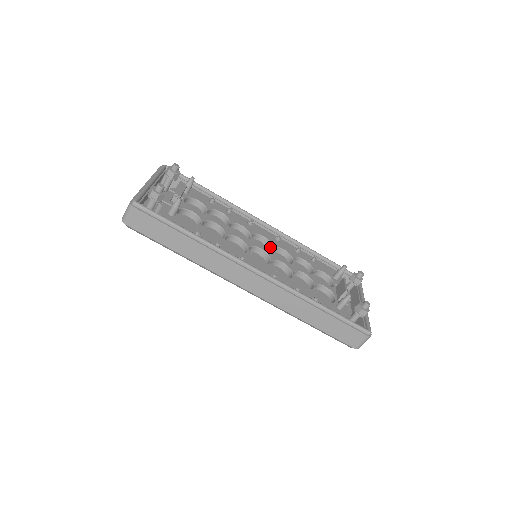
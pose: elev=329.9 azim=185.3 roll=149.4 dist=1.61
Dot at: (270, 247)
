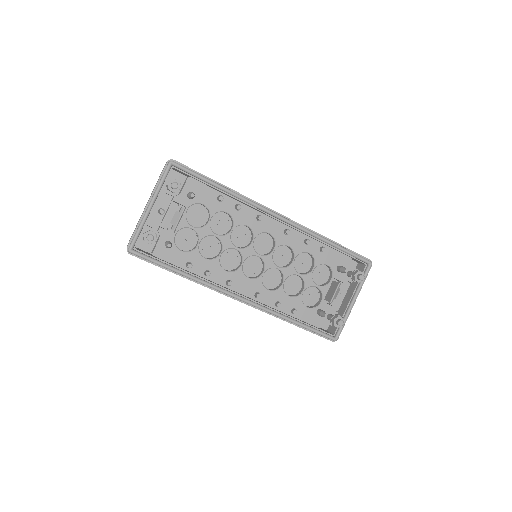
Dot at: (274, 245)
